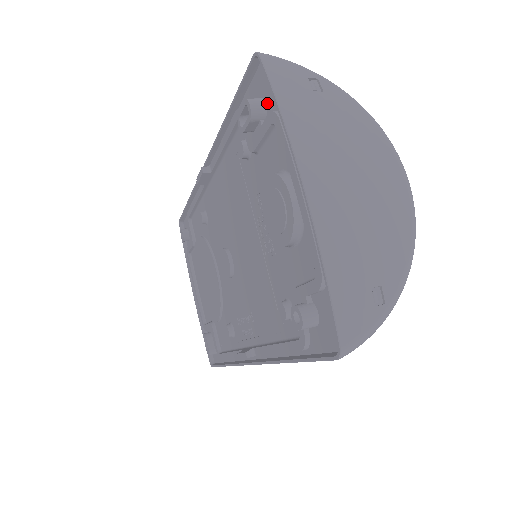
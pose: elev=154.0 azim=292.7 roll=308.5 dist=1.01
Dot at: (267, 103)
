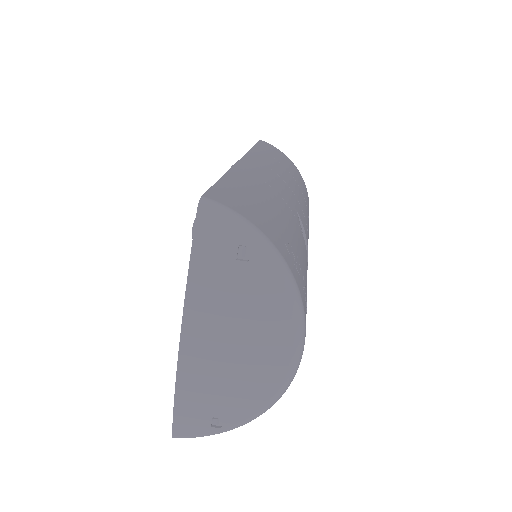
Dot at: occluded
